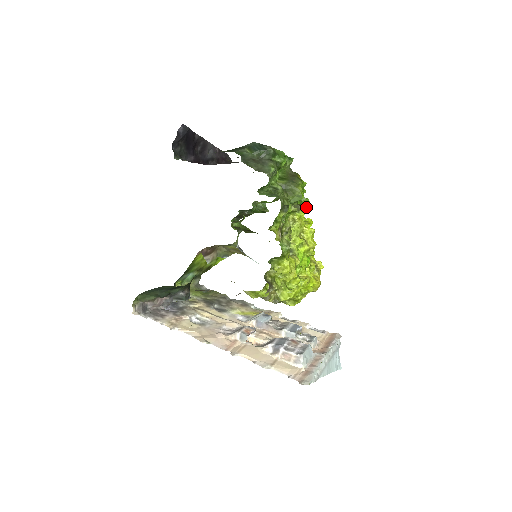
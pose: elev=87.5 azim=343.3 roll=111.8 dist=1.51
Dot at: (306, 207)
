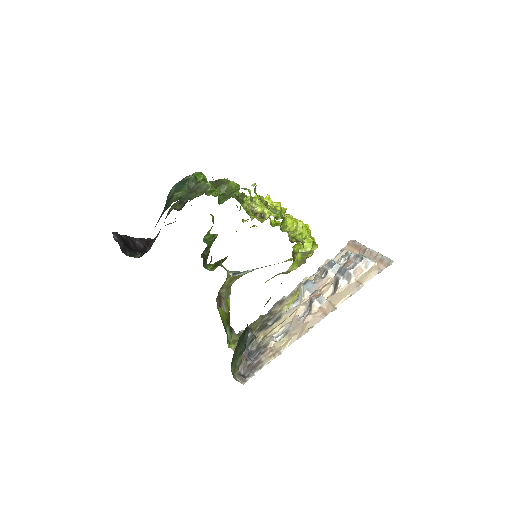
Dot at: occluded
